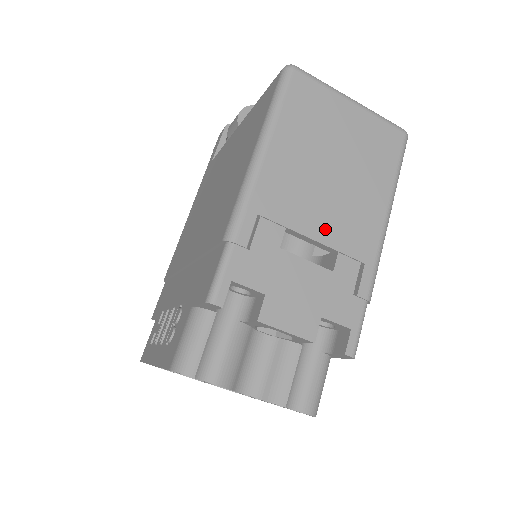
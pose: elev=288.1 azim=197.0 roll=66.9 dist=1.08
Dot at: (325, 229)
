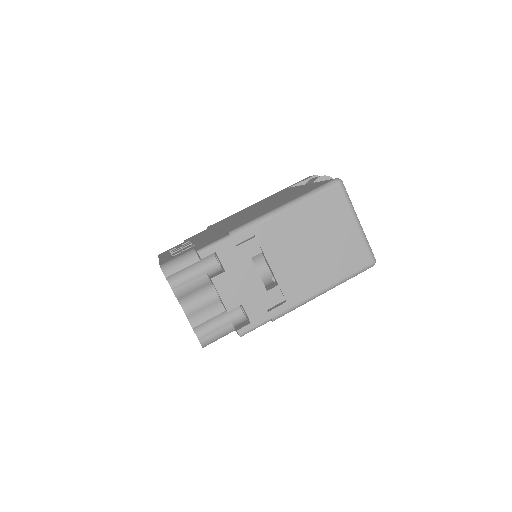
Dot at: (282, 269)
